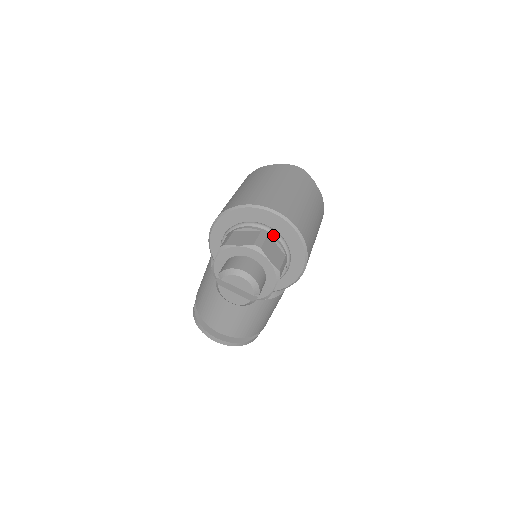
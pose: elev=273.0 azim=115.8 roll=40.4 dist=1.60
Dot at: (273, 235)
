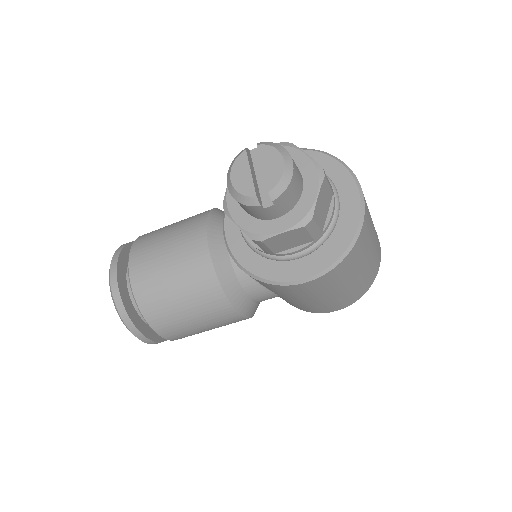
Dot at: (335, 202)
